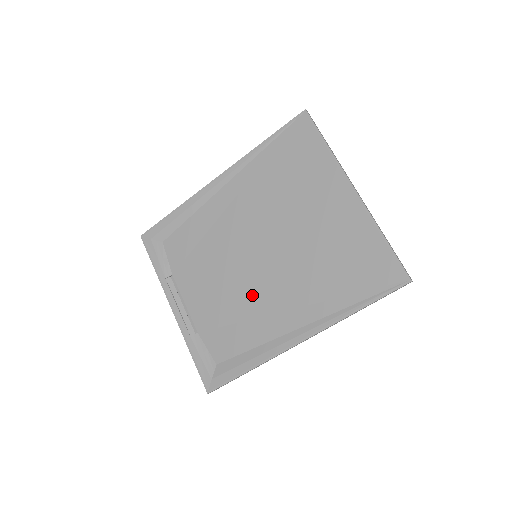
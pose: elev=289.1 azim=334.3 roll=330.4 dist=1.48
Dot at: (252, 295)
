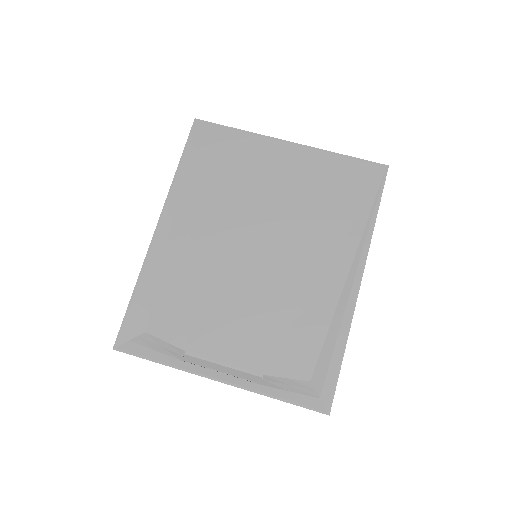
Dot at: (284, 288)
